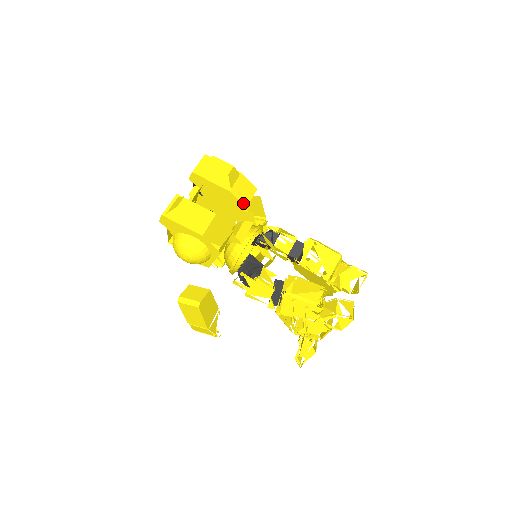
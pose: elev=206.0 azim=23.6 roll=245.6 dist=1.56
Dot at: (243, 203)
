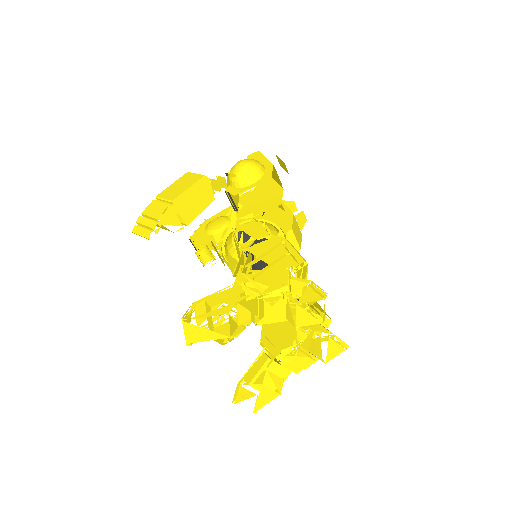
Dot at: (293, 227)
